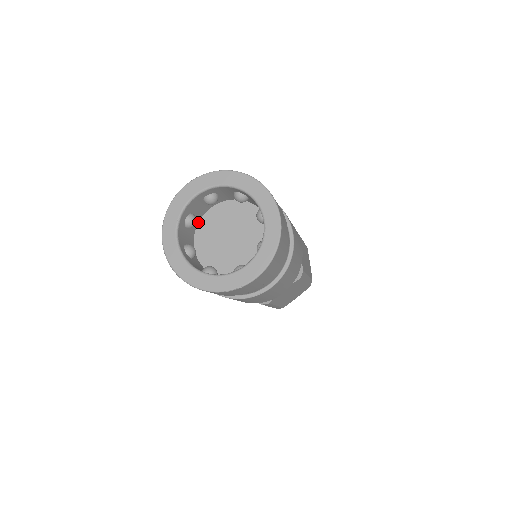
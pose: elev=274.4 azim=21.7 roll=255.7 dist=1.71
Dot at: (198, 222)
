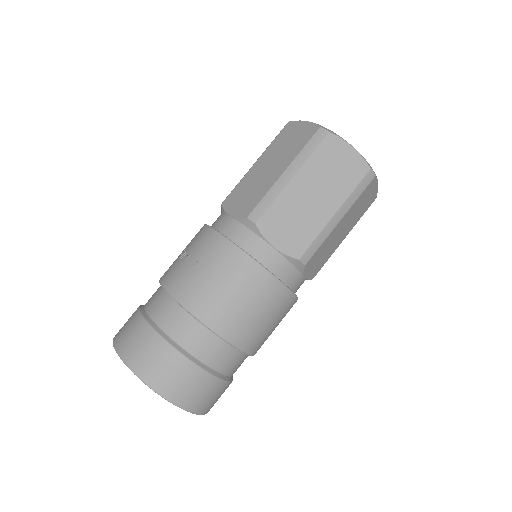
Dot at: occluded
